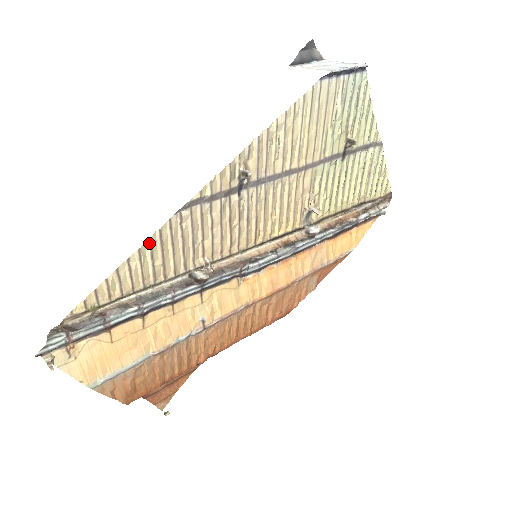
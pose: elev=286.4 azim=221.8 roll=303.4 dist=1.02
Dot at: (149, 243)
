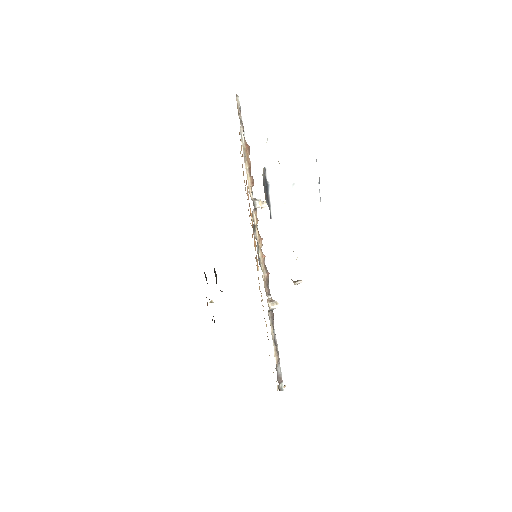
Dot at: occluded
